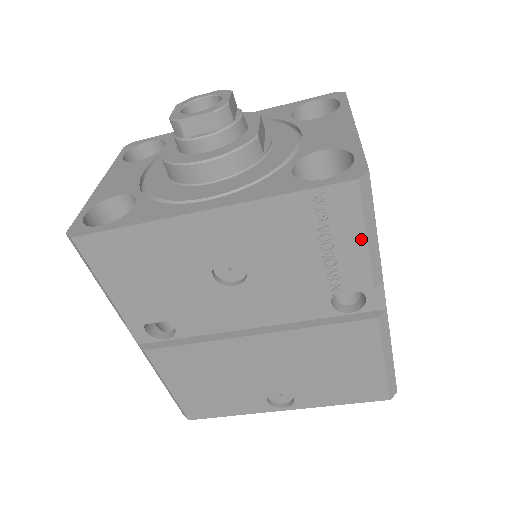
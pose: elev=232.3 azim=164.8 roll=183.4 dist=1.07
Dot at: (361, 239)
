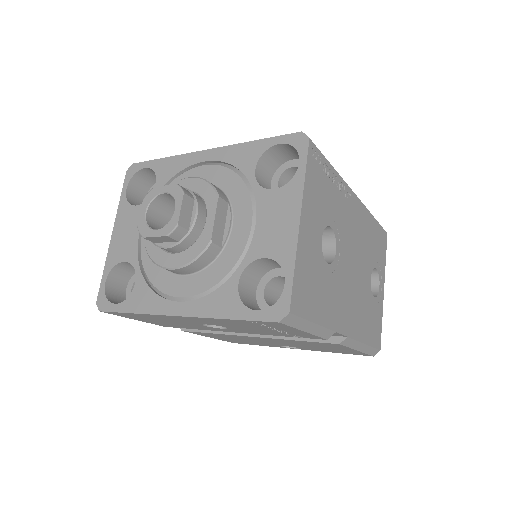
Dot at: (301, 331)
